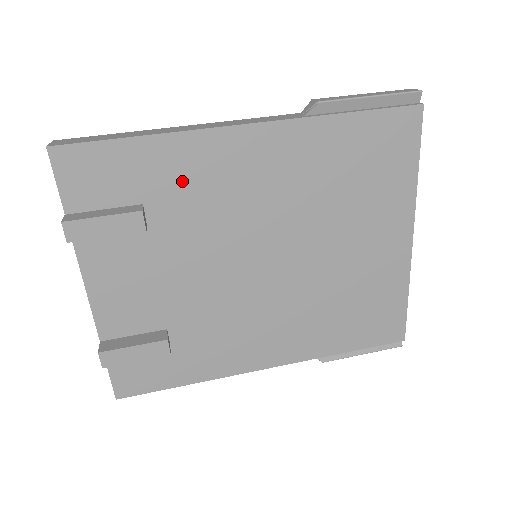
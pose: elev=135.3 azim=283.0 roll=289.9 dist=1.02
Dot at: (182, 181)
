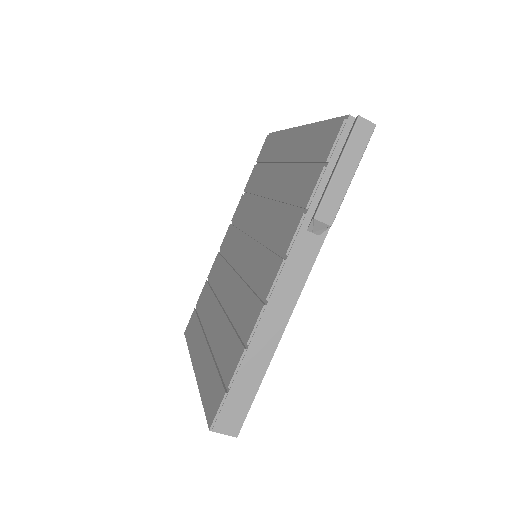
Dot at: occluded
